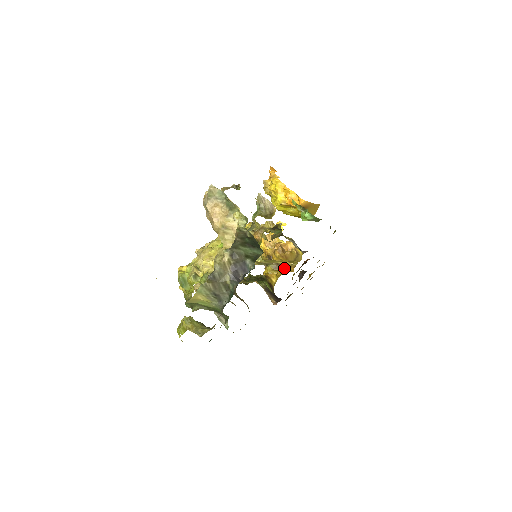
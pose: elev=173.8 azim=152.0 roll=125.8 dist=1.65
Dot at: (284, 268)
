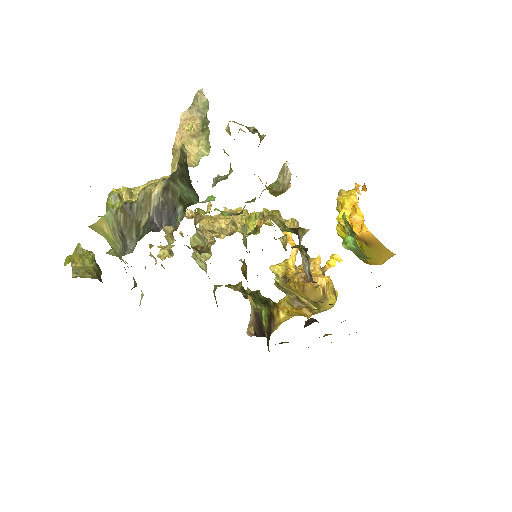
Dot at: occluded
